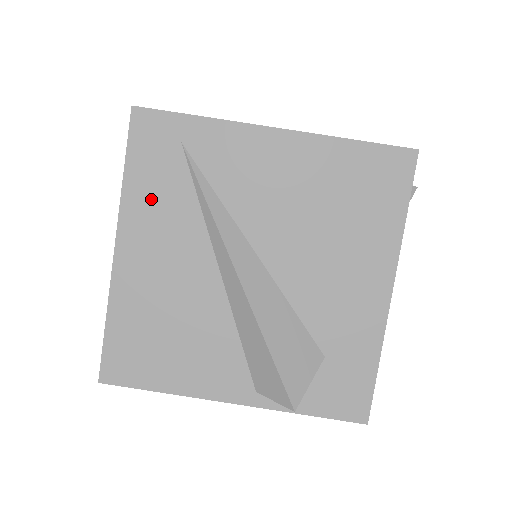
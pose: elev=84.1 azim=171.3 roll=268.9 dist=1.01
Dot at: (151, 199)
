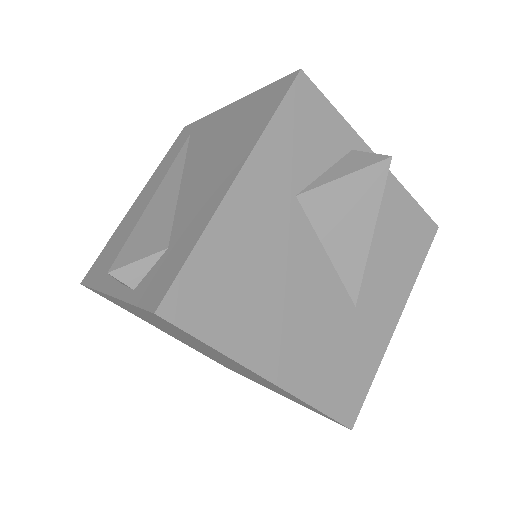
Dot at: (163, 168)
